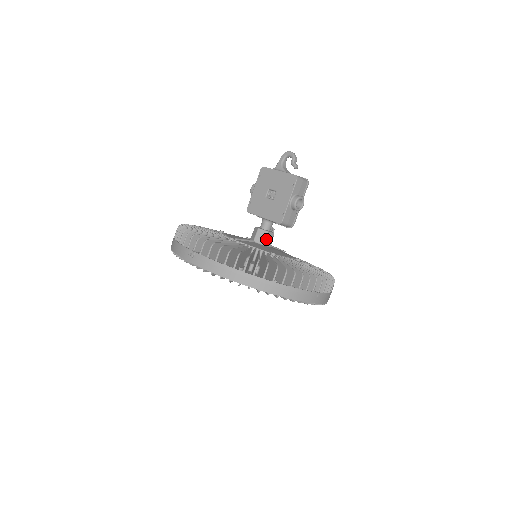
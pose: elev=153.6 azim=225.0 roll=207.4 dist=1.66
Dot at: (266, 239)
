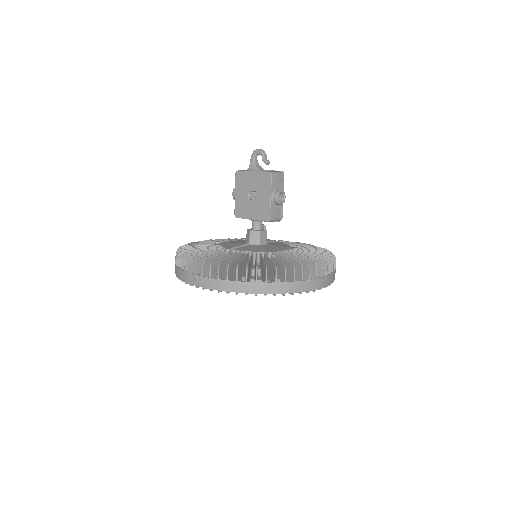
Dot at: (260, 238)
